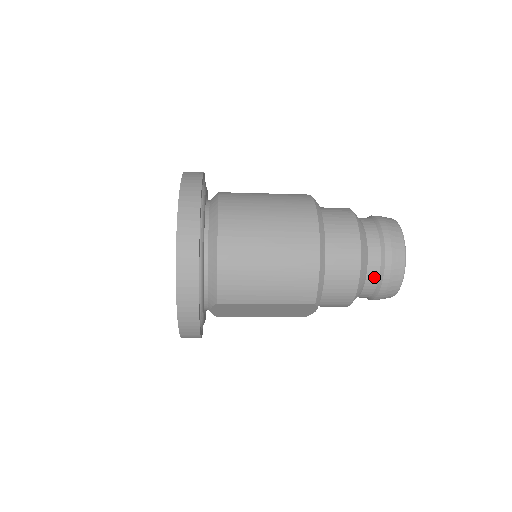
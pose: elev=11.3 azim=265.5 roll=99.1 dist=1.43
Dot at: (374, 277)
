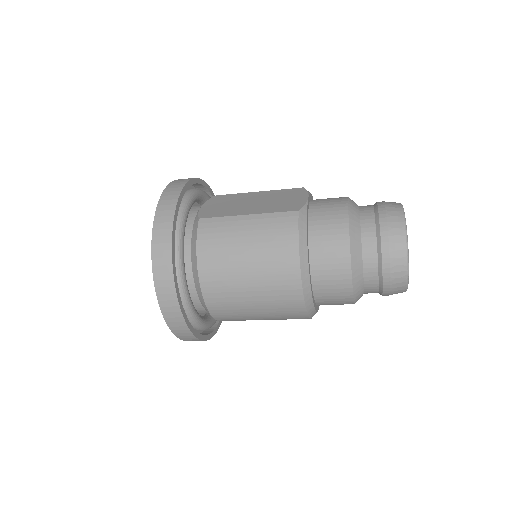
Dot at: (373, 292)
